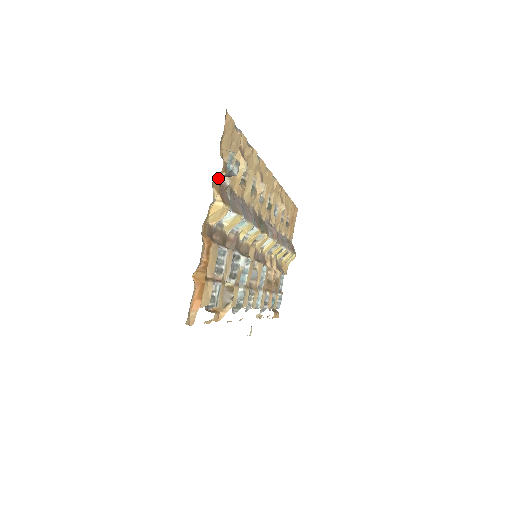
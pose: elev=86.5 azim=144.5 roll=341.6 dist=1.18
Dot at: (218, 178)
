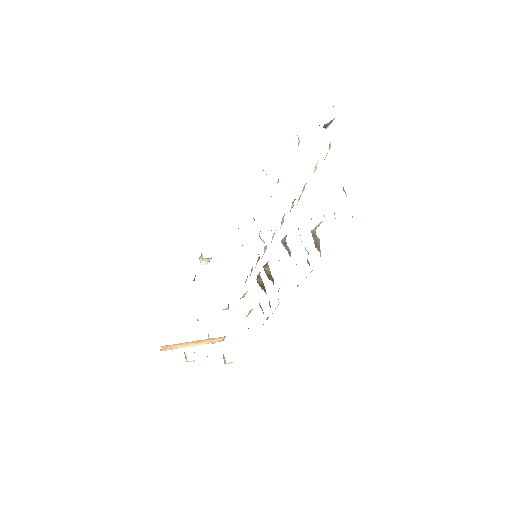
Dot at: (323, 126)
